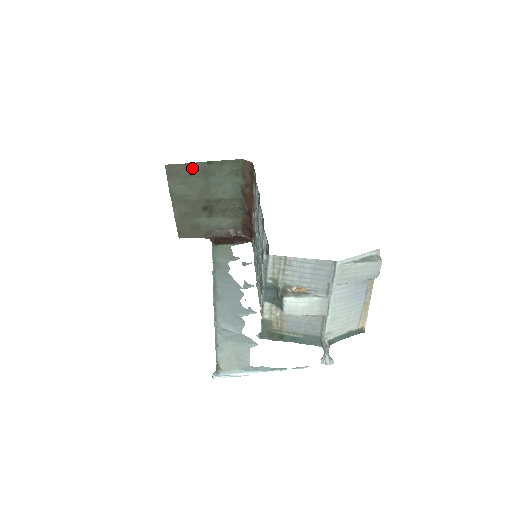
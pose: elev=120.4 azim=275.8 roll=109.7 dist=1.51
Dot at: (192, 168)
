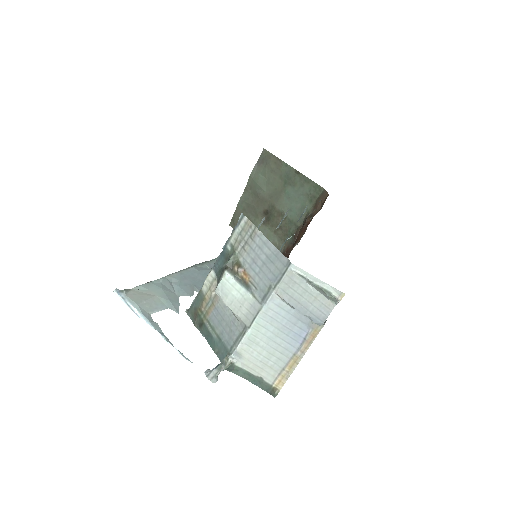
Dot at: (281, 167)
